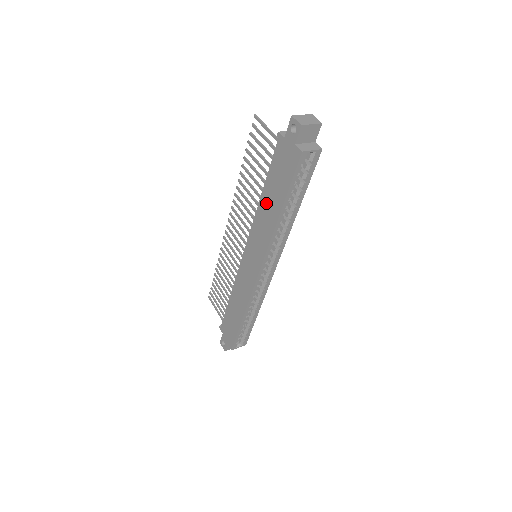
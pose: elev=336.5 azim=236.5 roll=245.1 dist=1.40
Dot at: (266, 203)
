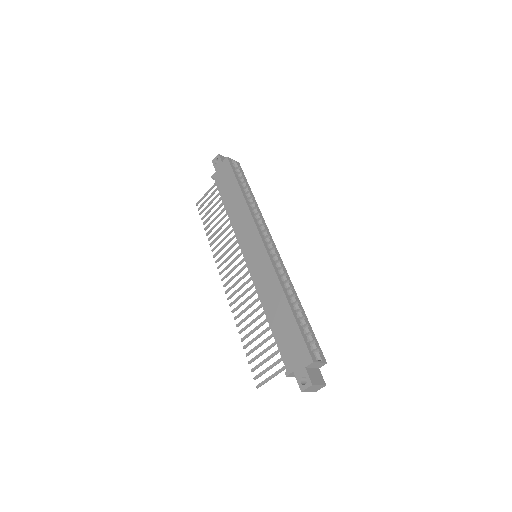
Dot at: (232, 207)
